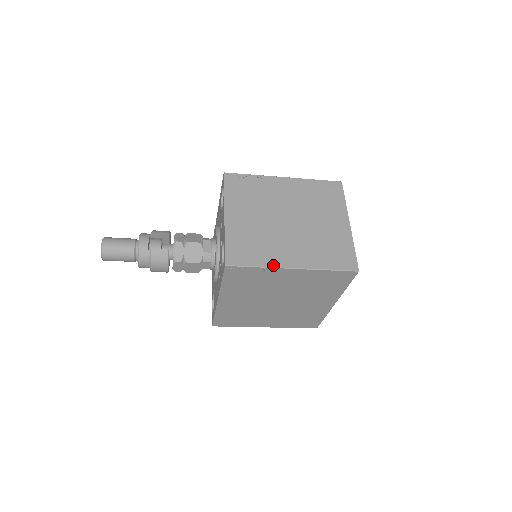
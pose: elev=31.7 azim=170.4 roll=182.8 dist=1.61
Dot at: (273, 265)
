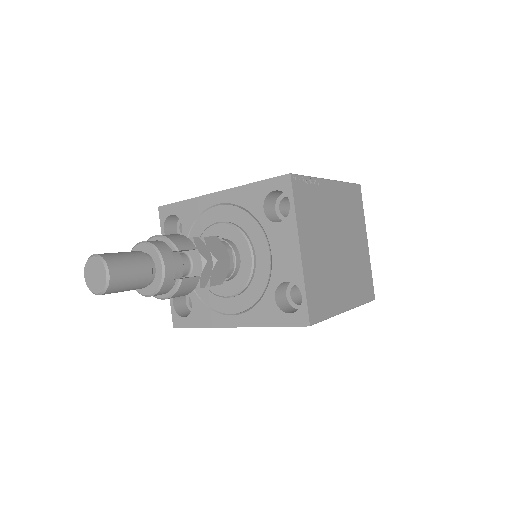
Dot at: (337, 312)
